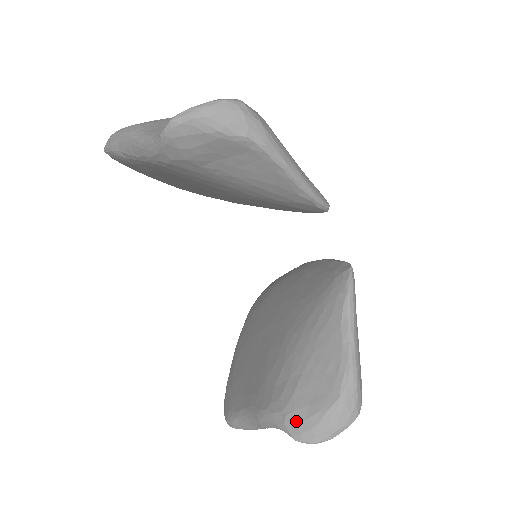
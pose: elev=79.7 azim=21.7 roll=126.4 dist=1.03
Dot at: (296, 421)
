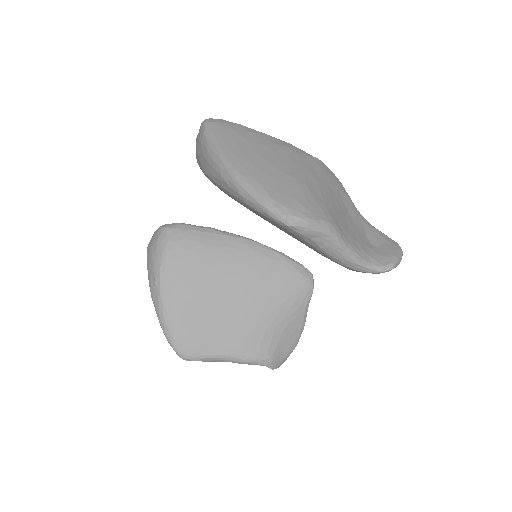
Dot at: (277, 361)
